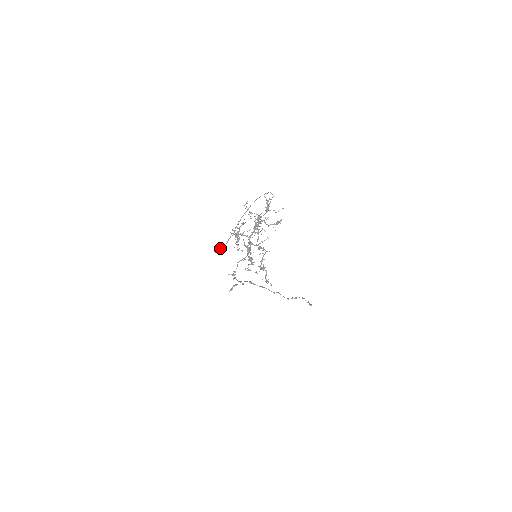
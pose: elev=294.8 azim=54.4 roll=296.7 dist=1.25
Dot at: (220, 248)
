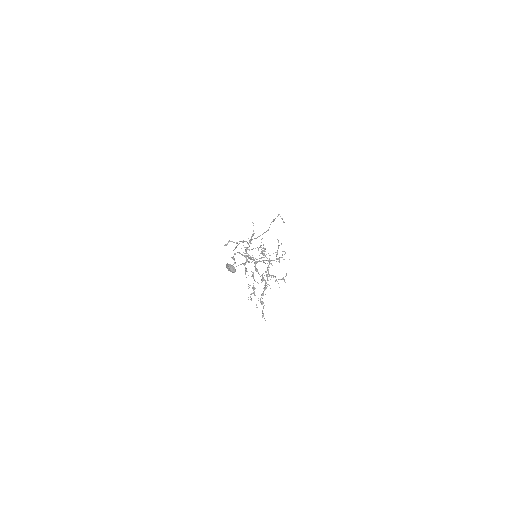
Dot at: (232, 269)
